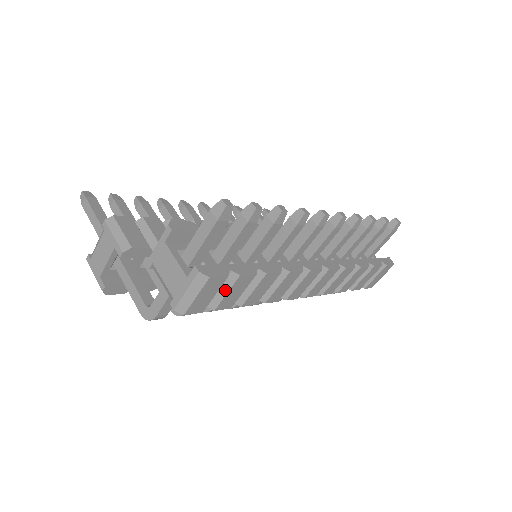
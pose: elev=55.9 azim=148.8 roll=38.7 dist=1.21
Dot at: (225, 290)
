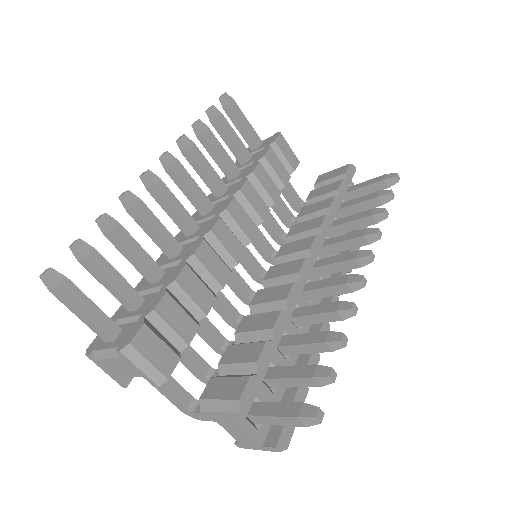
Dot at: occluded
